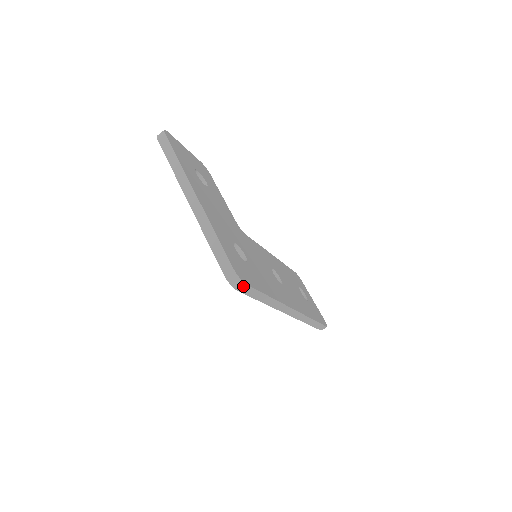
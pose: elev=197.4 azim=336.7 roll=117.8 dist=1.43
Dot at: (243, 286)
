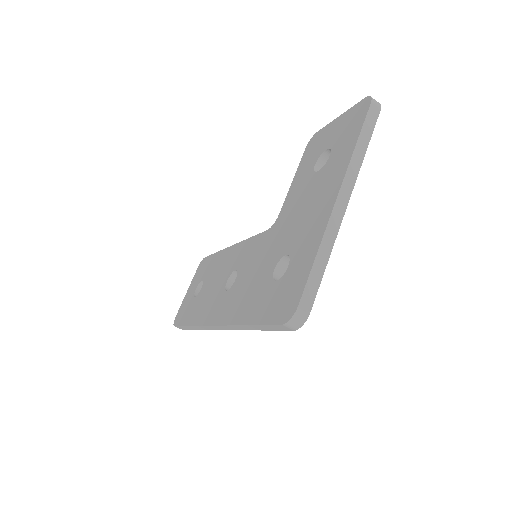
Dot at: (290, 328)
